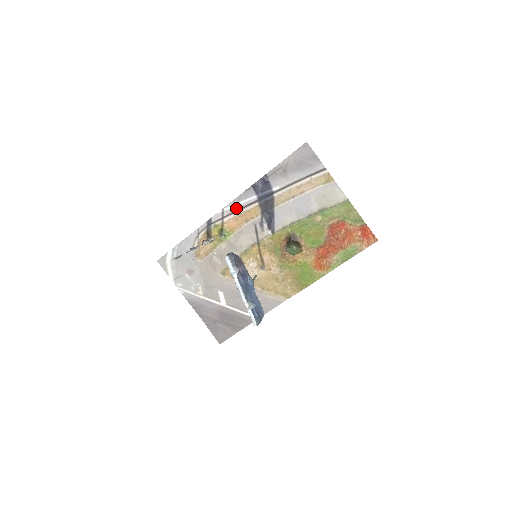
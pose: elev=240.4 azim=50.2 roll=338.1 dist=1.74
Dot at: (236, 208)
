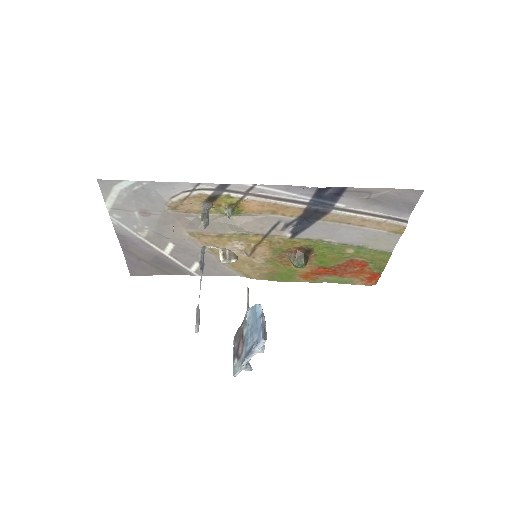
Dot at: (273, 194)
